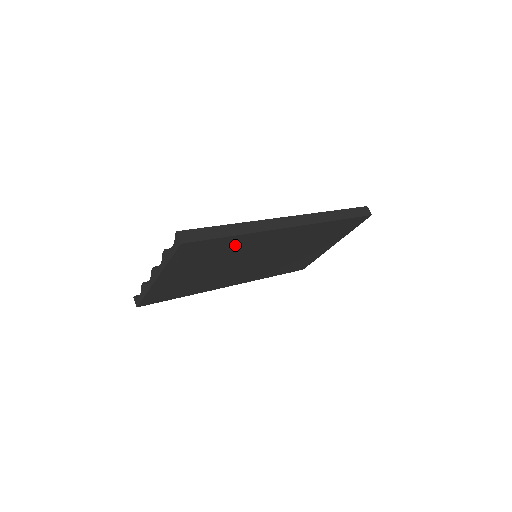
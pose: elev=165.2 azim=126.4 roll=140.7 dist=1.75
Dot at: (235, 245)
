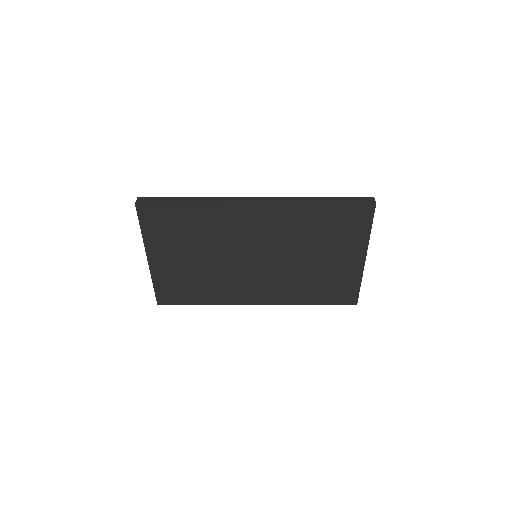
Dot at: (202, 221)
